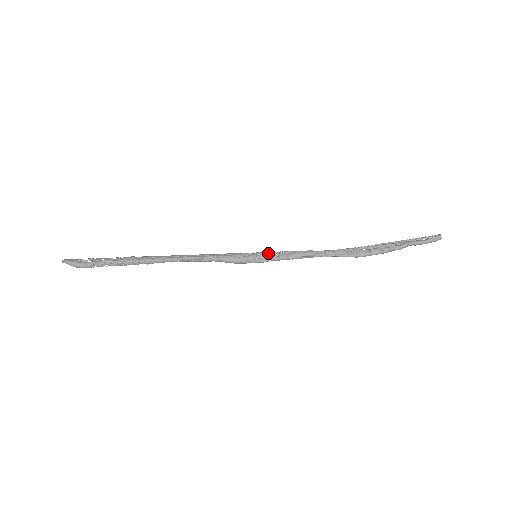
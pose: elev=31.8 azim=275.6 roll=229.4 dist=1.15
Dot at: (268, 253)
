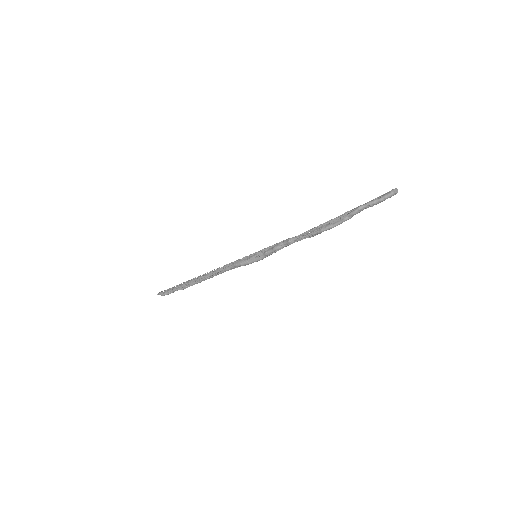
Dot at: (261, 250)
